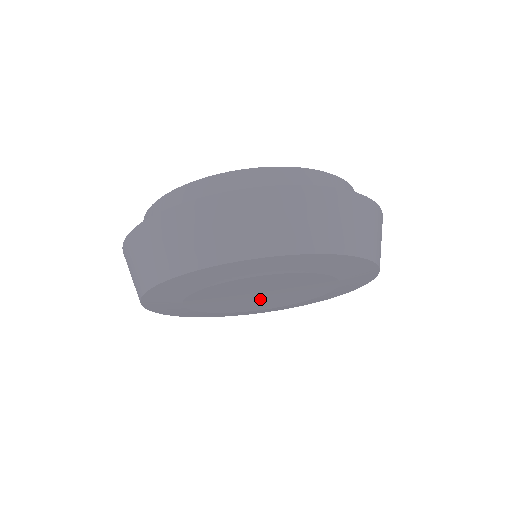
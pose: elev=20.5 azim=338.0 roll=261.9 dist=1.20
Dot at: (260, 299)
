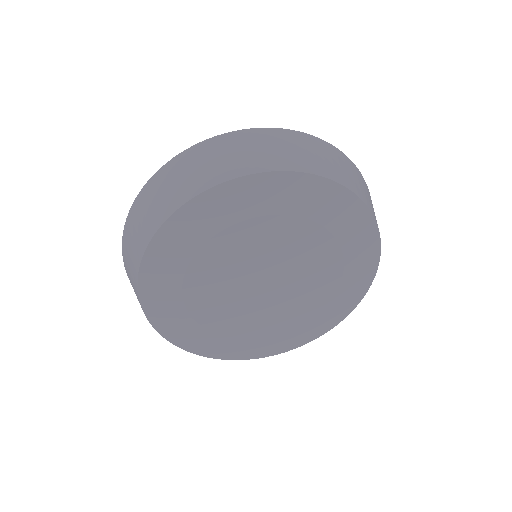
Dot at: (277, 291)
